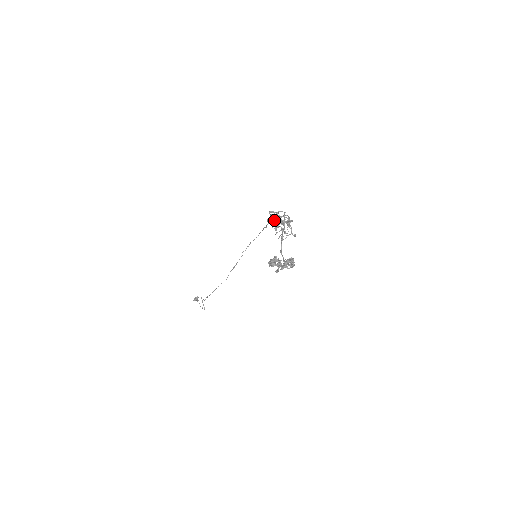
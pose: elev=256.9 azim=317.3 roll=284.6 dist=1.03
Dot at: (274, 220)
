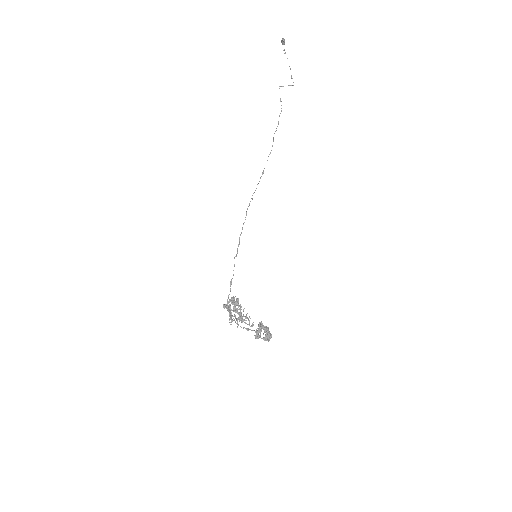
Dot at: occluded
